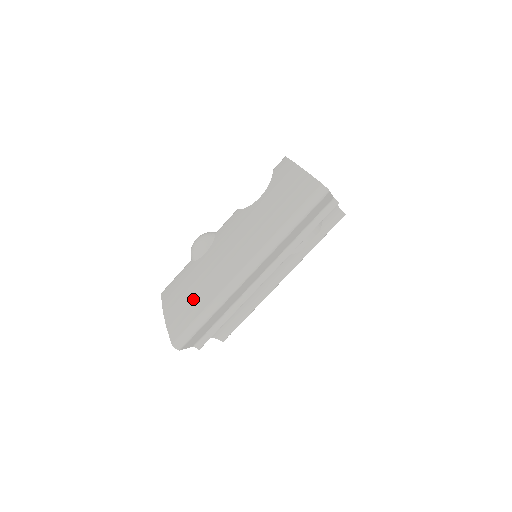
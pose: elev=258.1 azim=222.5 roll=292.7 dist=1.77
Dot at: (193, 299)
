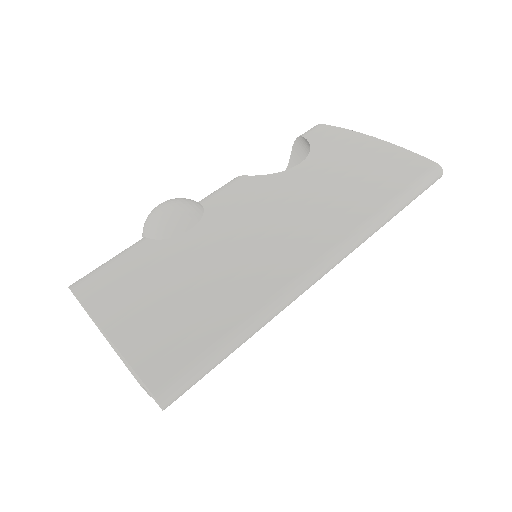
Dot at: (195, 304)
